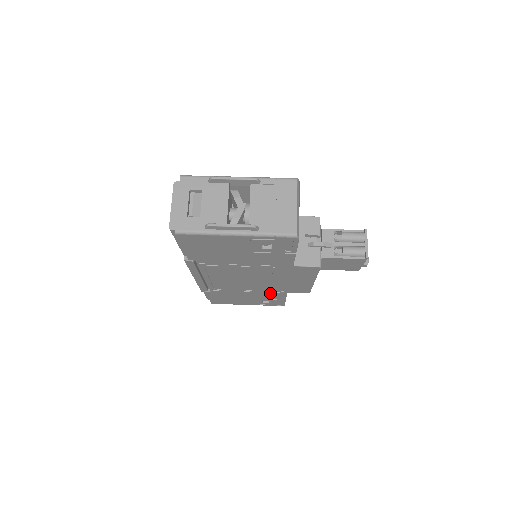
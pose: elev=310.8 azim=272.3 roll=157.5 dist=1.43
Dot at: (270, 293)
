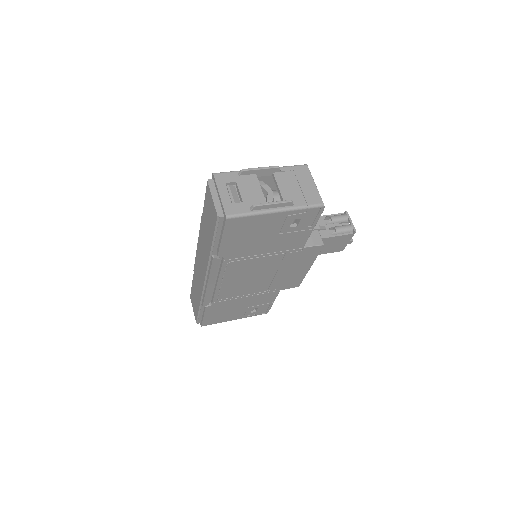
Dot at: (265, 295)
